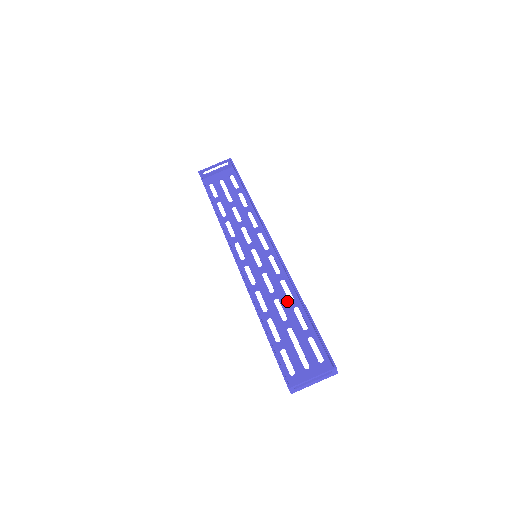
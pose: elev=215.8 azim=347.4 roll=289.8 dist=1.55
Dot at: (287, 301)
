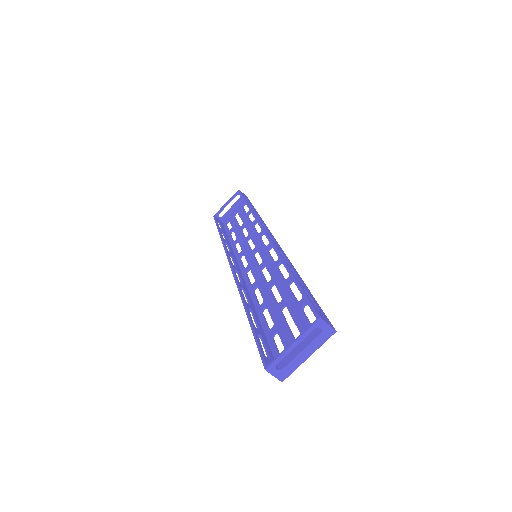
Dot at: (282, 281)
